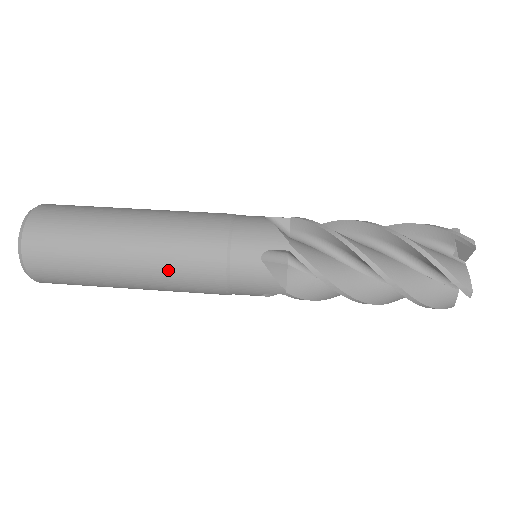
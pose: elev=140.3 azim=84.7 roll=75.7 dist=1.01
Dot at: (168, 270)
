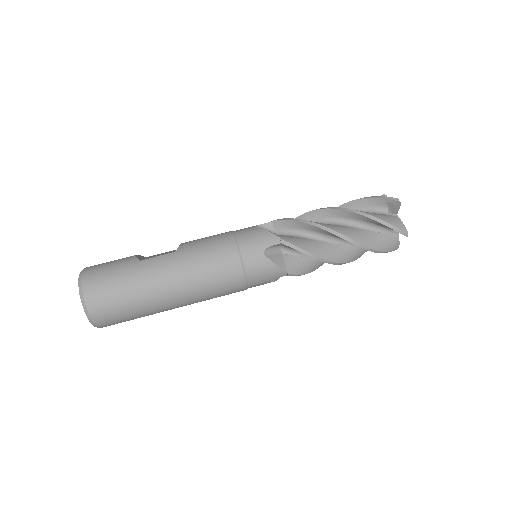
Dot at: occluded
